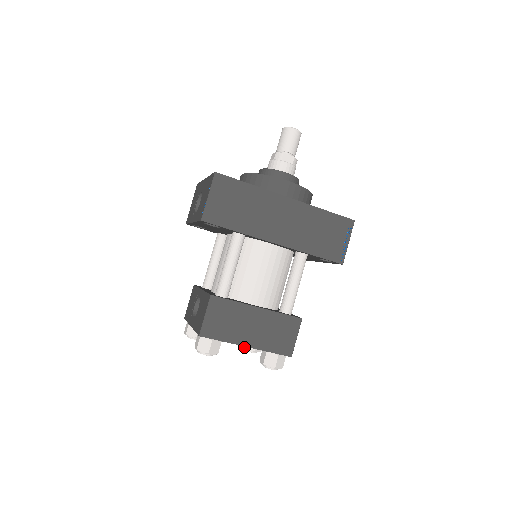
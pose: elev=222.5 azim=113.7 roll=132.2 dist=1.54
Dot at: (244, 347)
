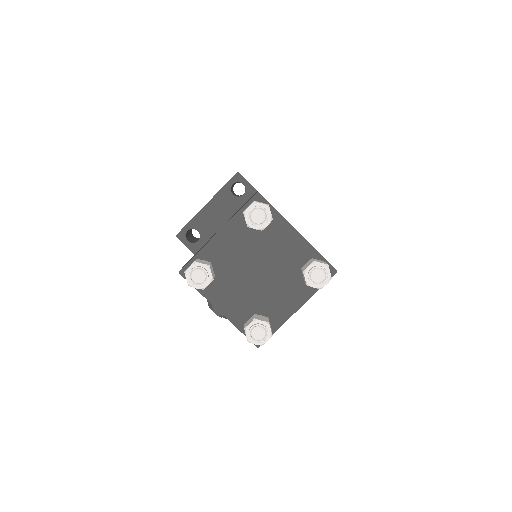
Dot at: (254, 318)
